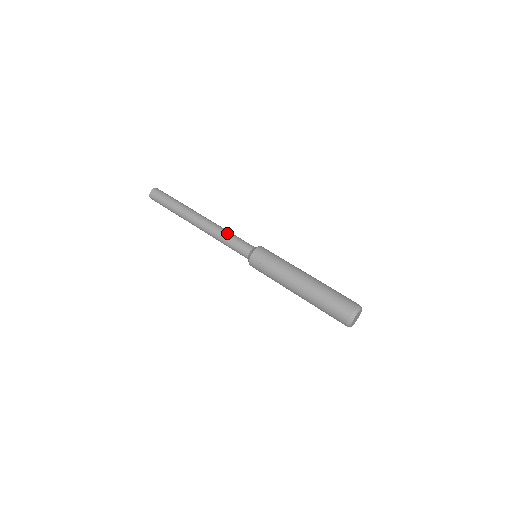
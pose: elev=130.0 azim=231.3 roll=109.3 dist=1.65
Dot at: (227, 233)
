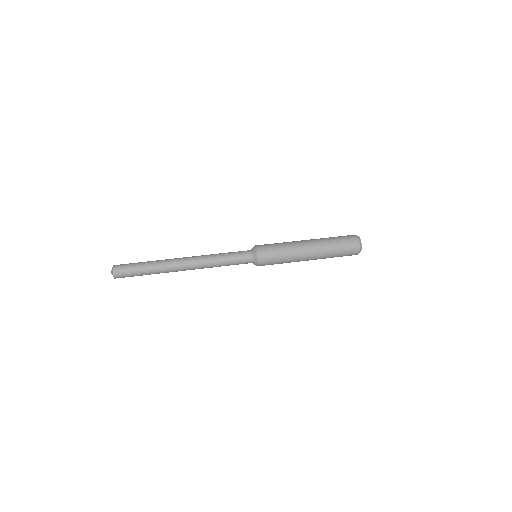
Dot at: (220, 256)
